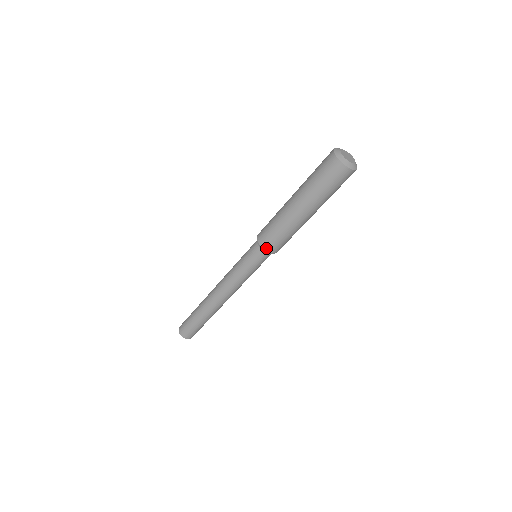
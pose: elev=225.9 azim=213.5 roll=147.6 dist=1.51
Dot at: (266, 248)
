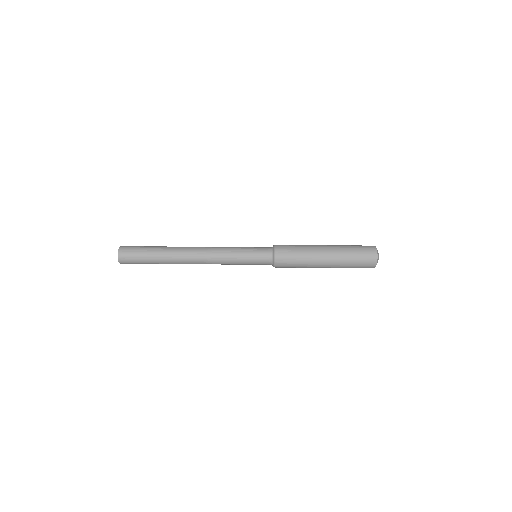
Dot at: (277, 267)
